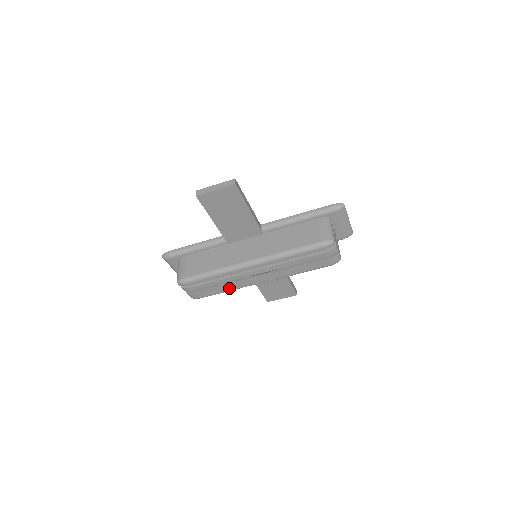
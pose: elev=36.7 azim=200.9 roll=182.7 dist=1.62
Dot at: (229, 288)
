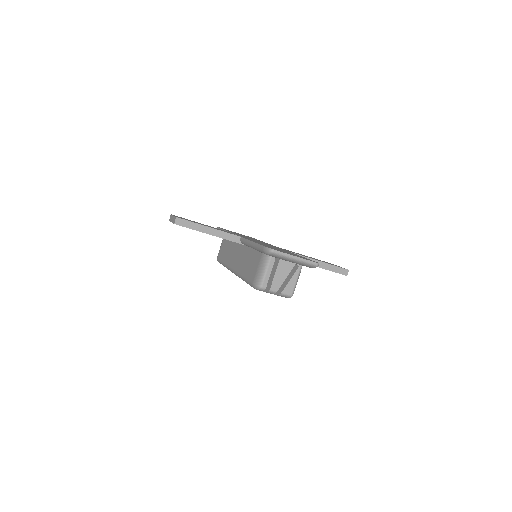
Dot at: occluded
